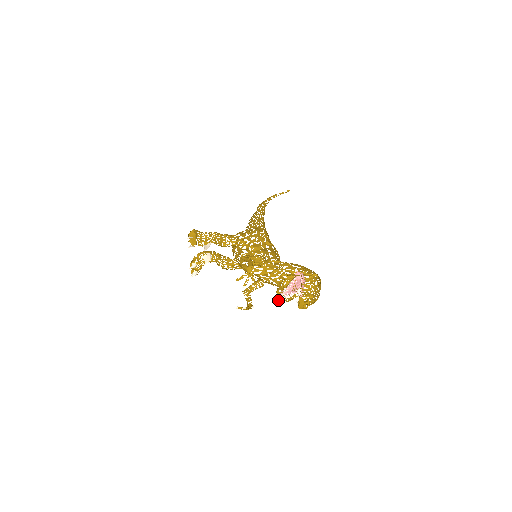
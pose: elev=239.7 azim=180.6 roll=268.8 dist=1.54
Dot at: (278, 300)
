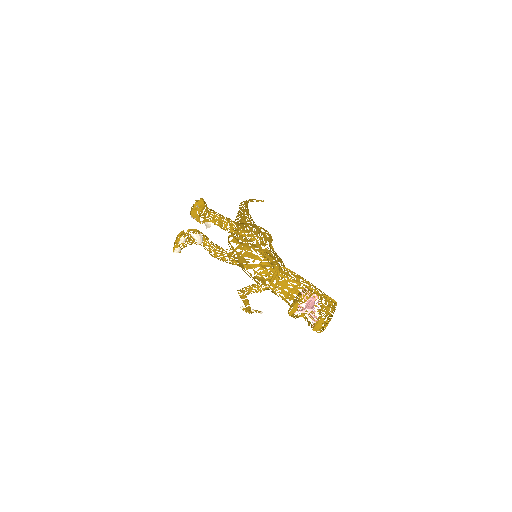
Dot at: (291, 313)
